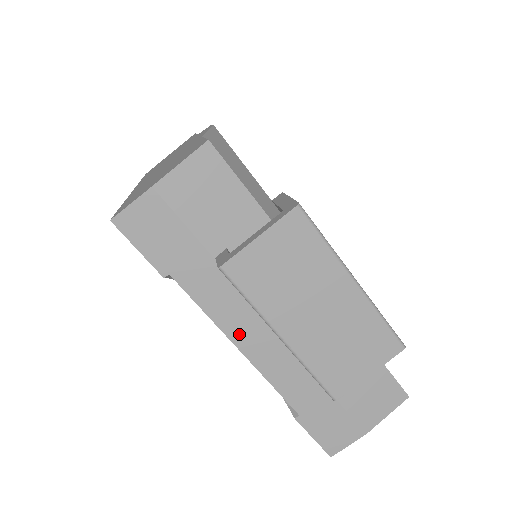
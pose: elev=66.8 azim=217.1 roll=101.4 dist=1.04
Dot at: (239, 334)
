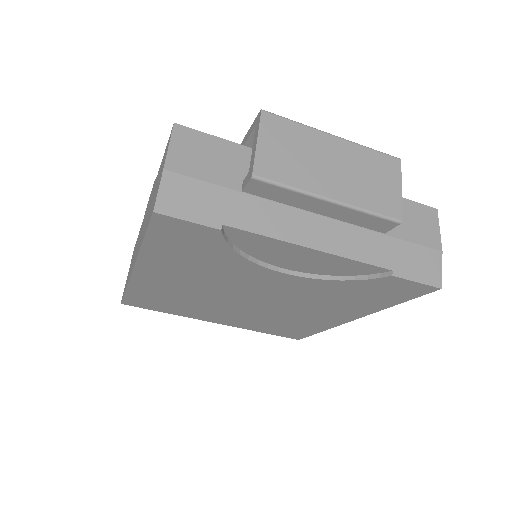
Dot at: (302, 237)
